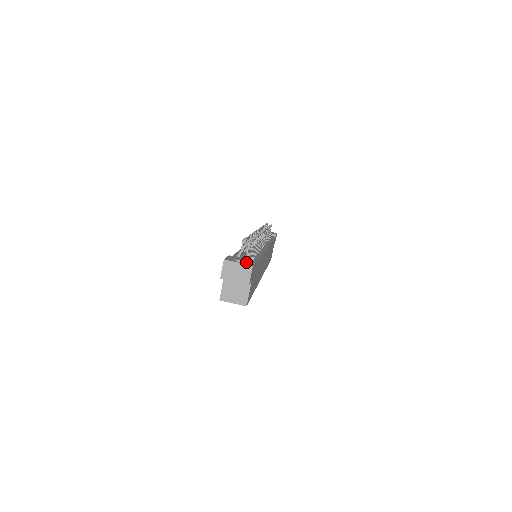
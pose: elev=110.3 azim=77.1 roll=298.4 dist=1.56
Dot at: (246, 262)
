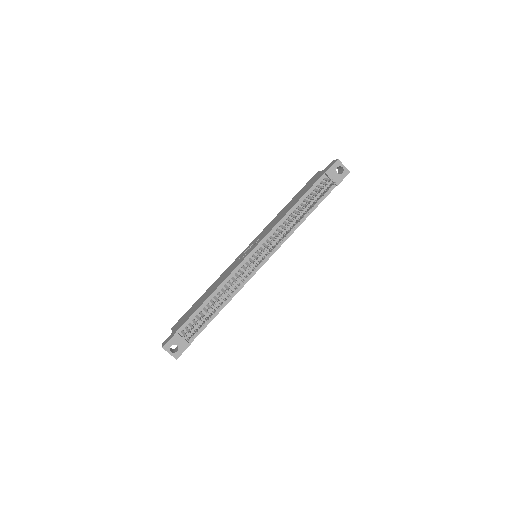
Dot at: (177, 352)
